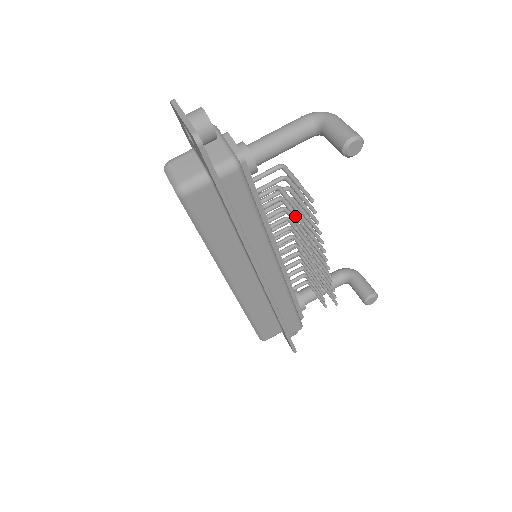
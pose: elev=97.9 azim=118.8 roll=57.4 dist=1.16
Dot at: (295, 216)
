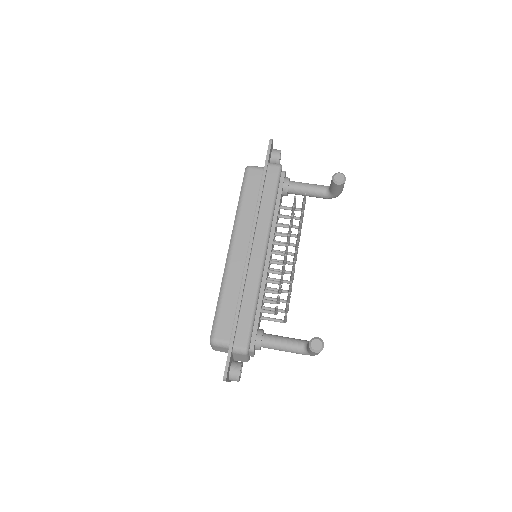
Dot at: (293, 209)
